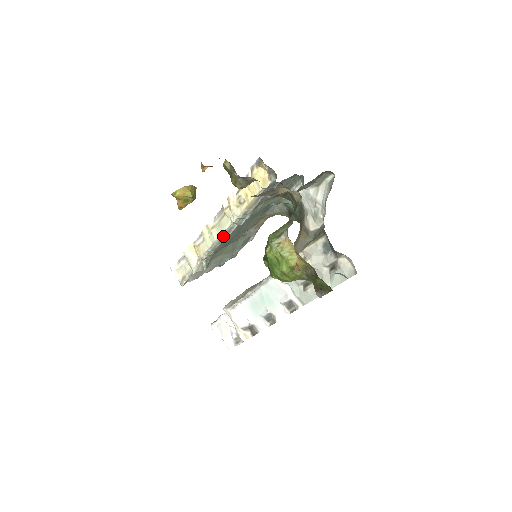
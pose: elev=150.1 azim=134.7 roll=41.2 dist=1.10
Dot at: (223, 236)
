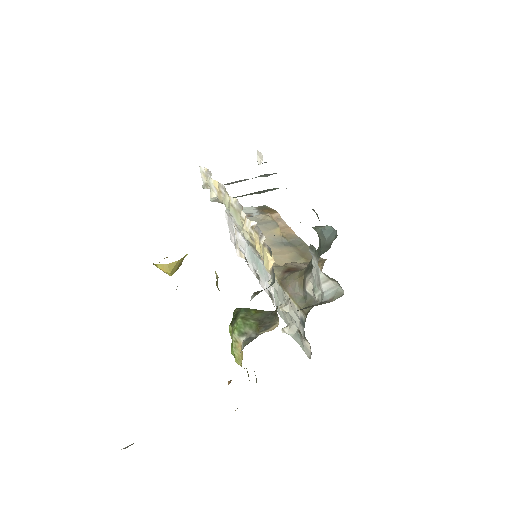
Dot at: occluded
